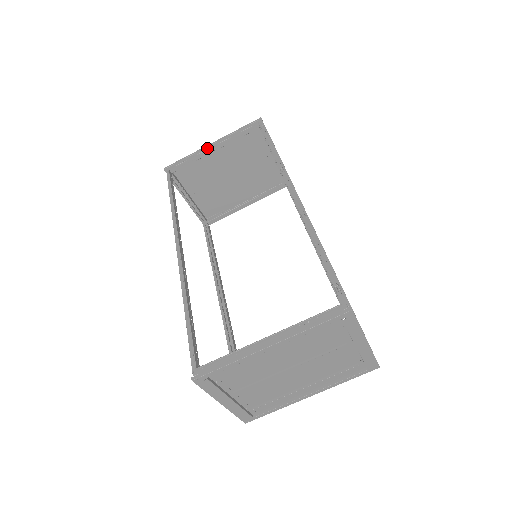
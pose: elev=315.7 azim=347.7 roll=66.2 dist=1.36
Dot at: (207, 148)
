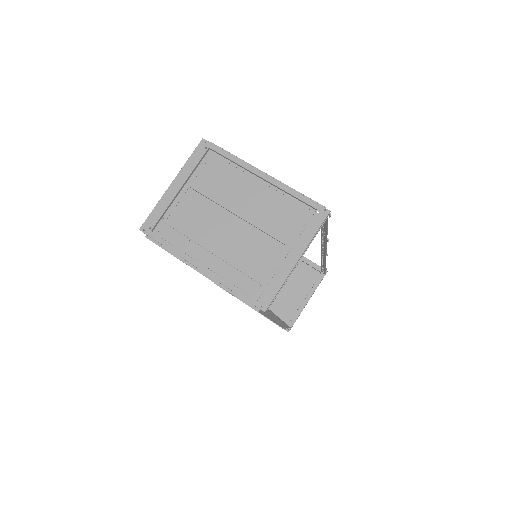
Dot at: occluded
